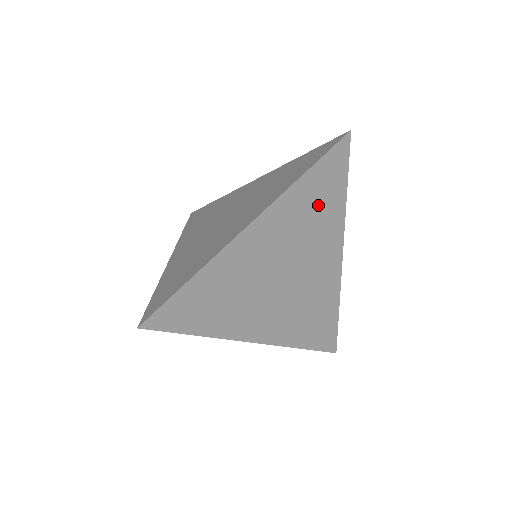
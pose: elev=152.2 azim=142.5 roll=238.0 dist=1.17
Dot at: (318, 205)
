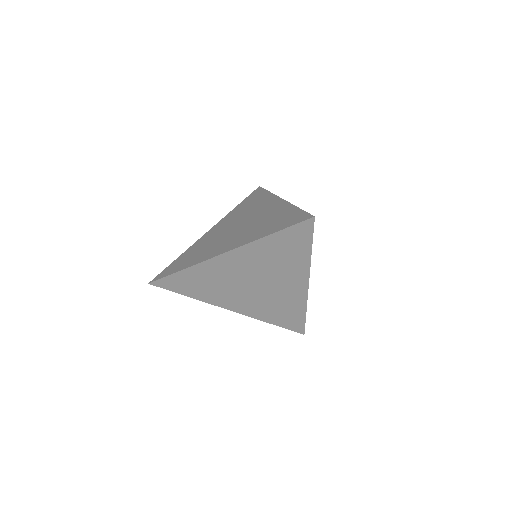
Dot at: (283, 254)
